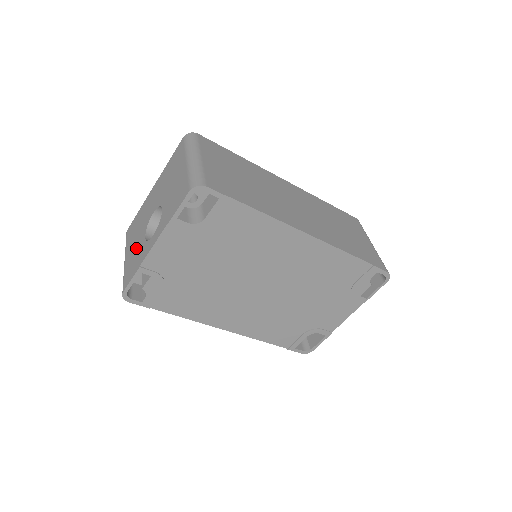
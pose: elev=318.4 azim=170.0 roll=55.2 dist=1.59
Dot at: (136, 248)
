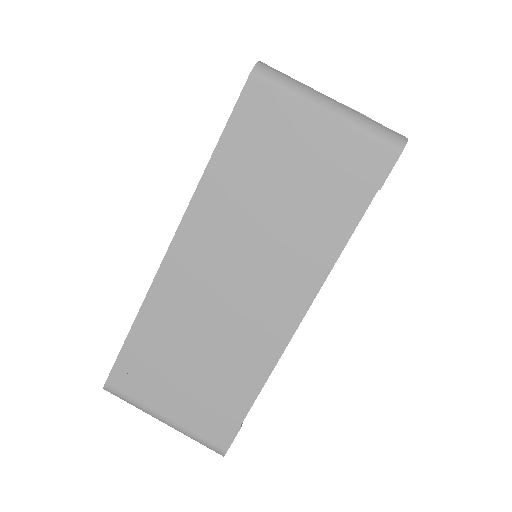
Dot at: occluded
